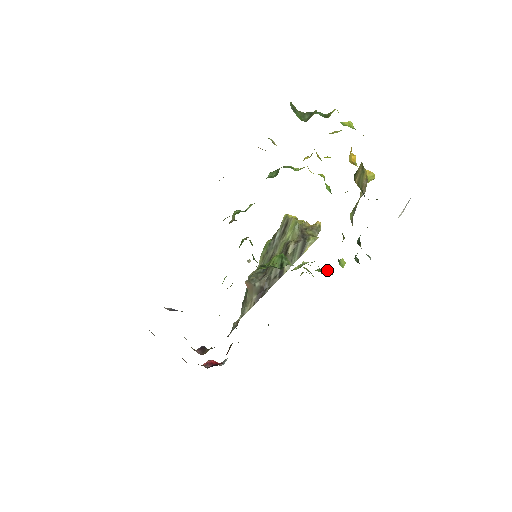
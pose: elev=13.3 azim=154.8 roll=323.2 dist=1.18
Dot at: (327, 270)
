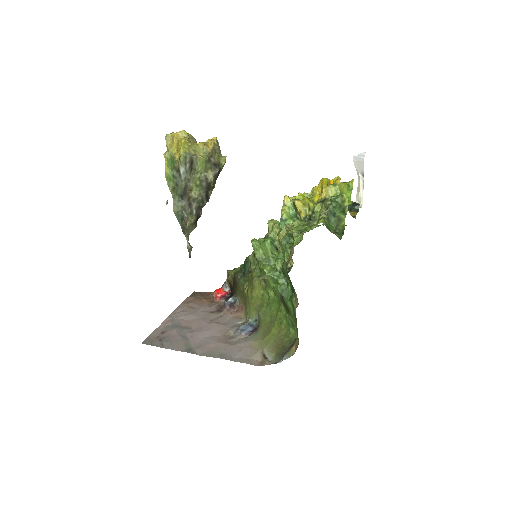
Dot at: occluded
